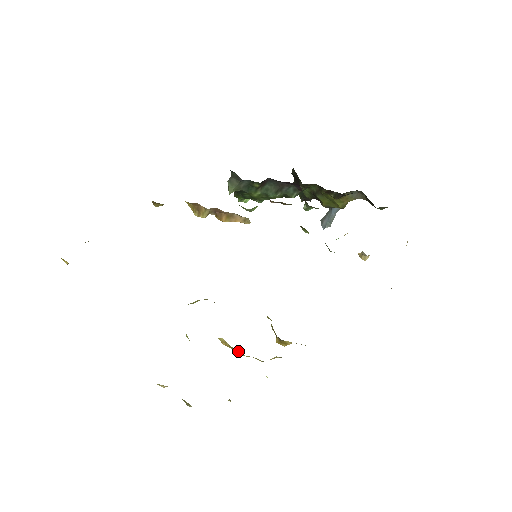
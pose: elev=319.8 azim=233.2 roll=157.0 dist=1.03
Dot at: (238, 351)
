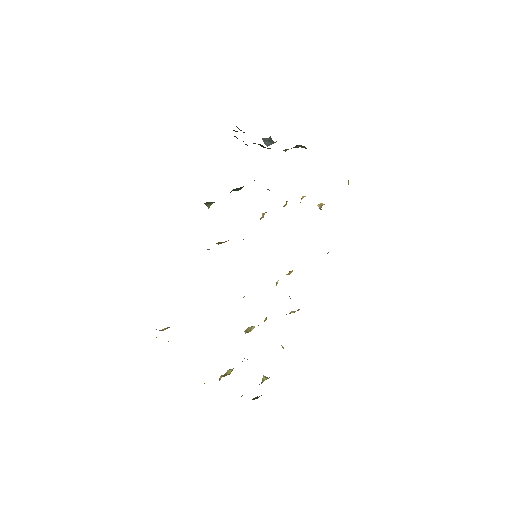
Dot at: occluded
